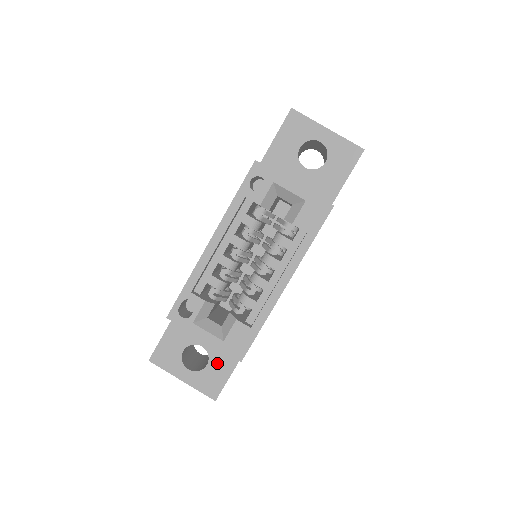
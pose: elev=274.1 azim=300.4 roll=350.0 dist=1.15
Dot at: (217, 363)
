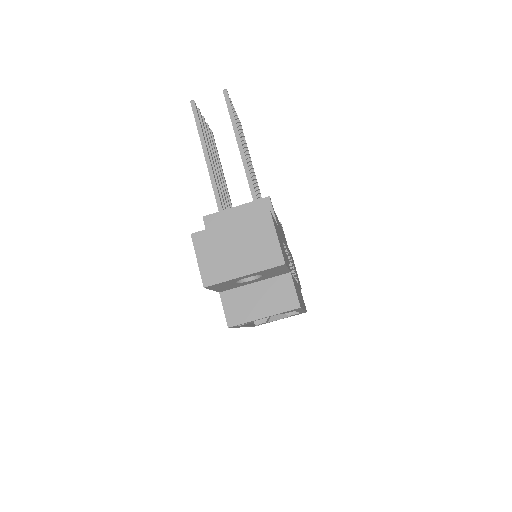
Dot at: occluded
